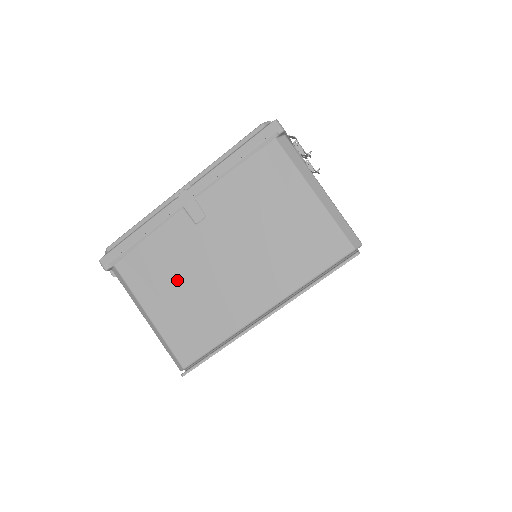
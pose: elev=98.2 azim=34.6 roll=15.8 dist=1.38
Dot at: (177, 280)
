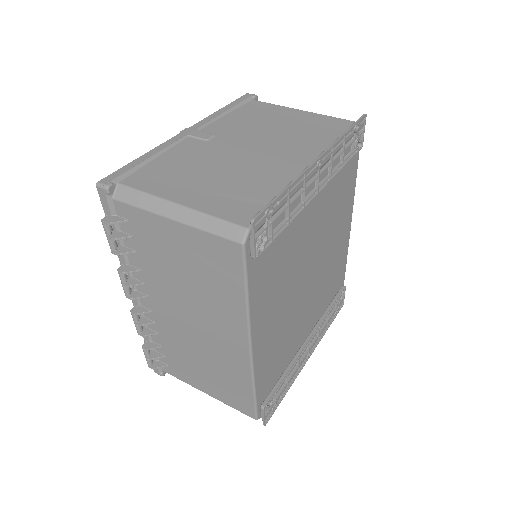
Dot at: (203, 172)
